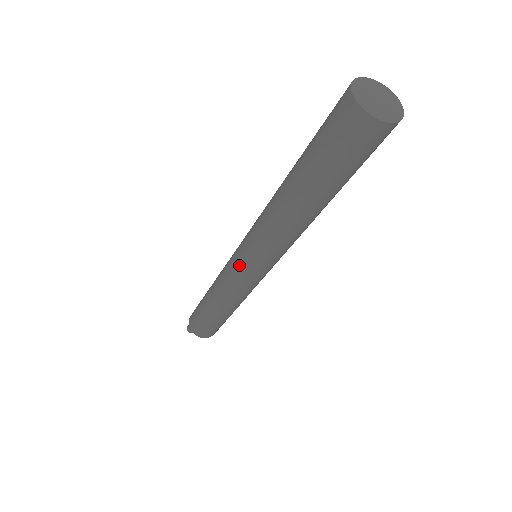
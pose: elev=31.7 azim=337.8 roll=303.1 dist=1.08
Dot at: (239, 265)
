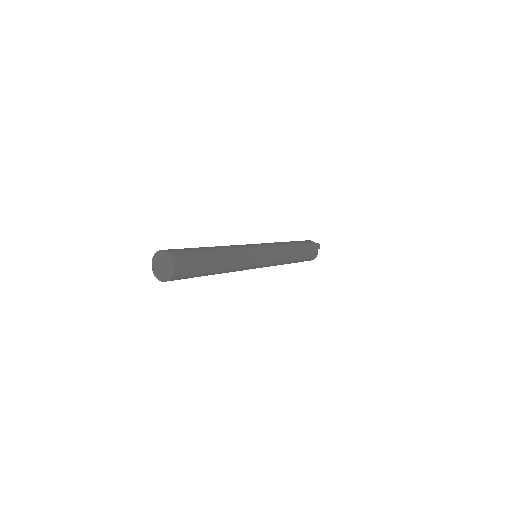
Dot at: occluded
